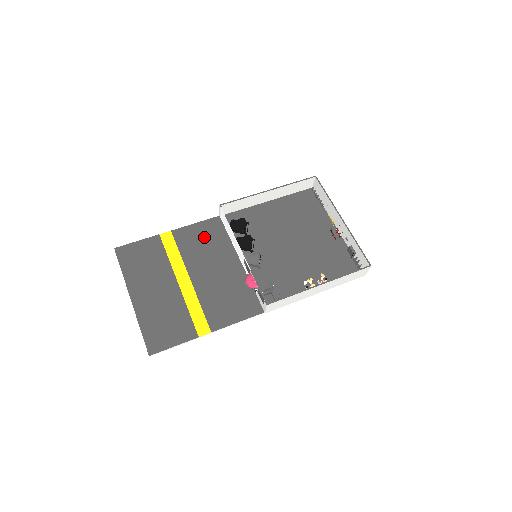
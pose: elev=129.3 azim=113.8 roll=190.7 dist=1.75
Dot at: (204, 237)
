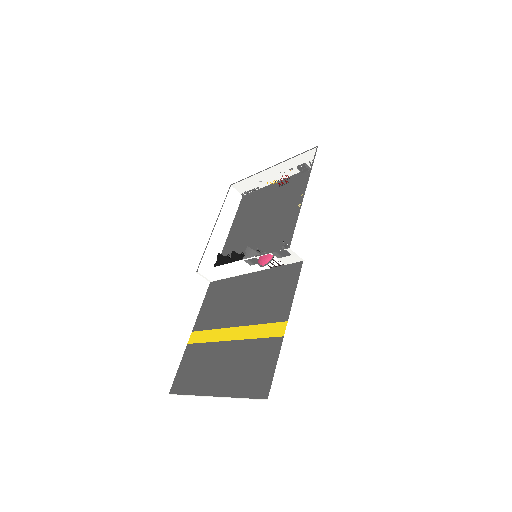
Dot at: (215, 302)
